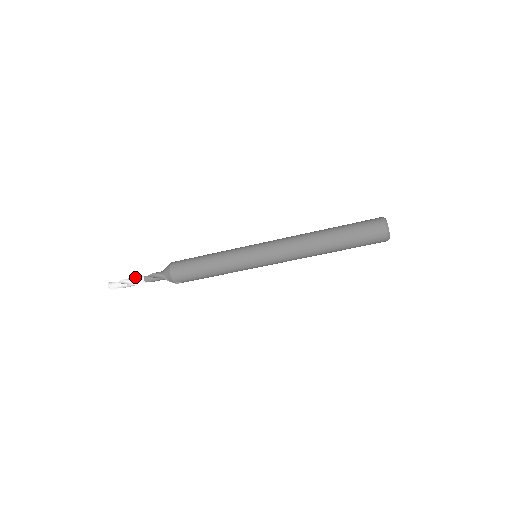
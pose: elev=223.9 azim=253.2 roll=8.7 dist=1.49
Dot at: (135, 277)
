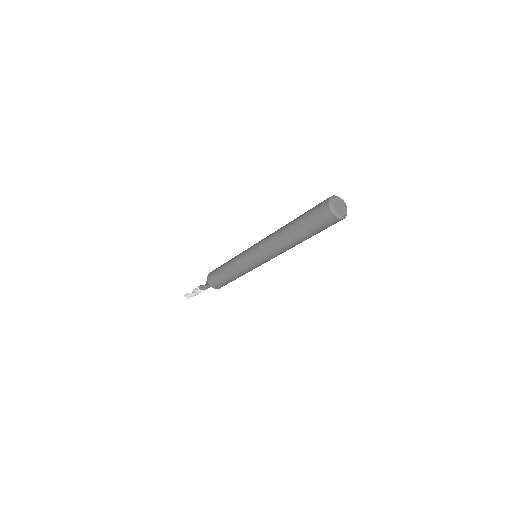
Dot at: occluded
